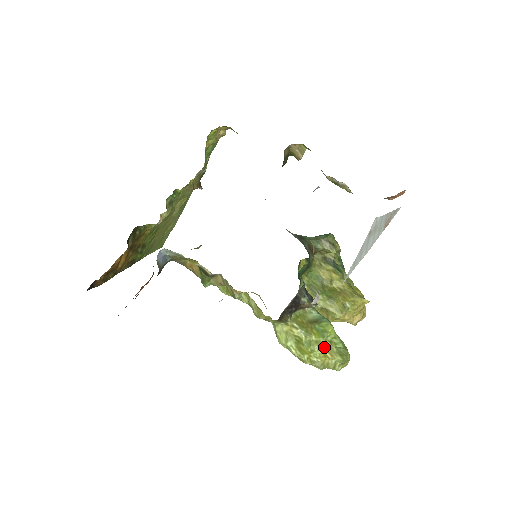
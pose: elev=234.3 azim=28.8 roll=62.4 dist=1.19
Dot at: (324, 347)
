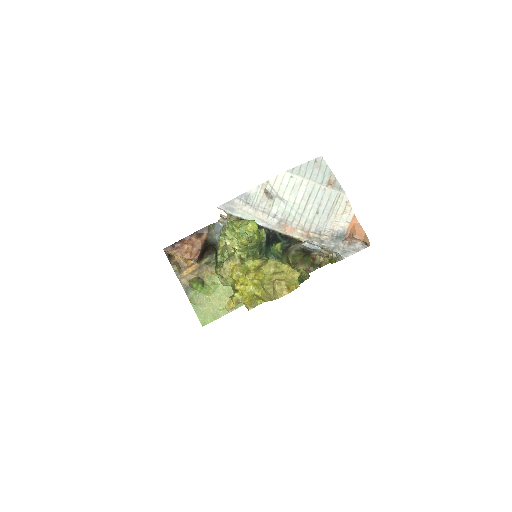
Dot at: occluded
